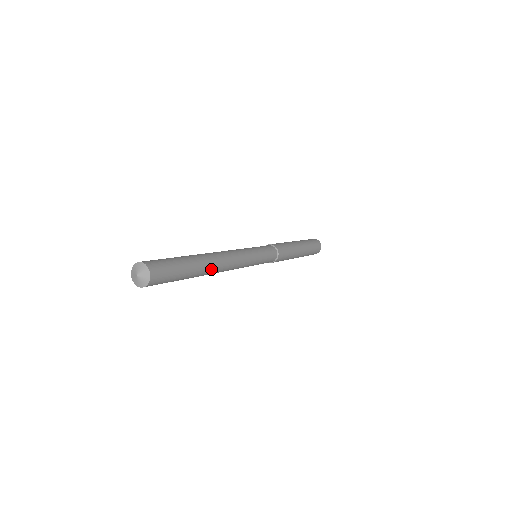
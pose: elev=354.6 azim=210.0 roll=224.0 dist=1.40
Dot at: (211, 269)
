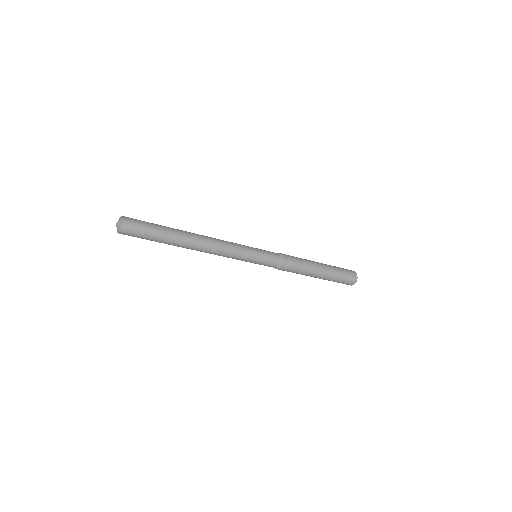
Dot at: (187, 246)
